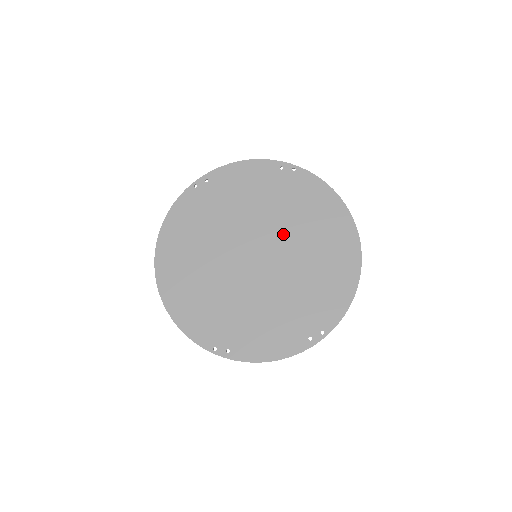
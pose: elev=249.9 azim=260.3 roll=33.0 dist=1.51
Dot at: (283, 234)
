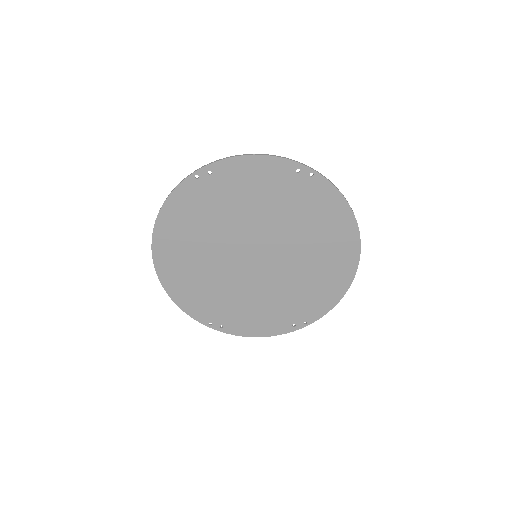
Dot at: (286, 241)
